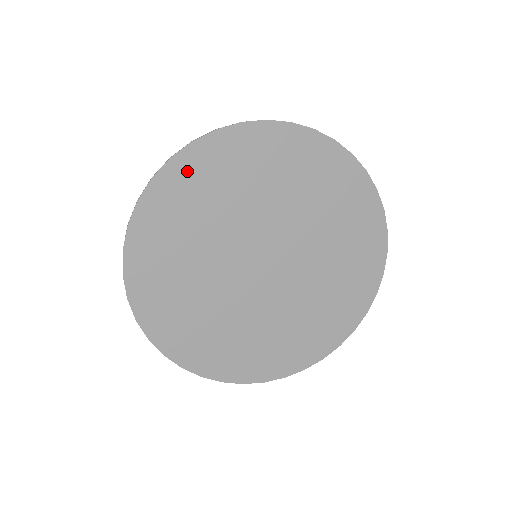
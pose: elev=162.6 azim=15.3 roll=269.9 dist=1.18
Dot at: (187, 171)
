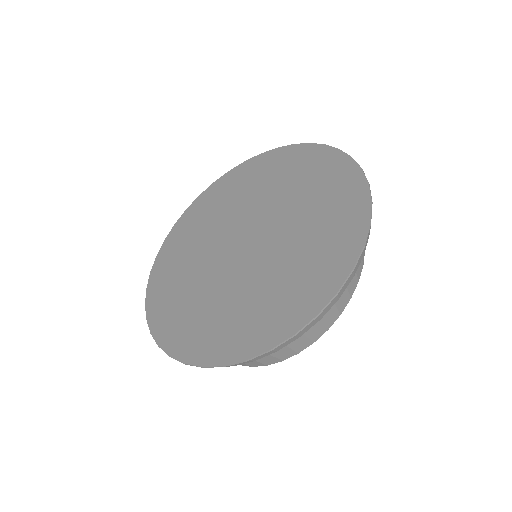
Dot at: (195, 210)
